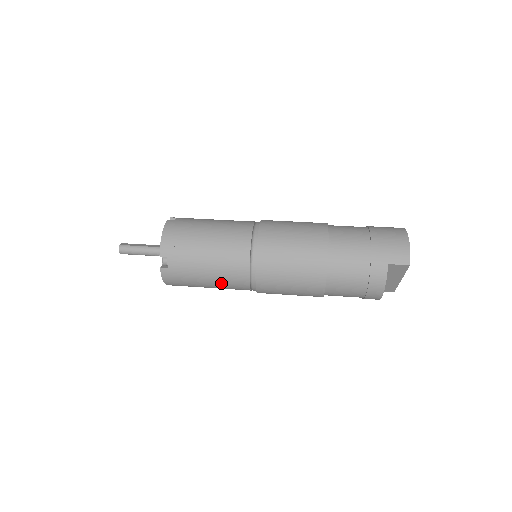
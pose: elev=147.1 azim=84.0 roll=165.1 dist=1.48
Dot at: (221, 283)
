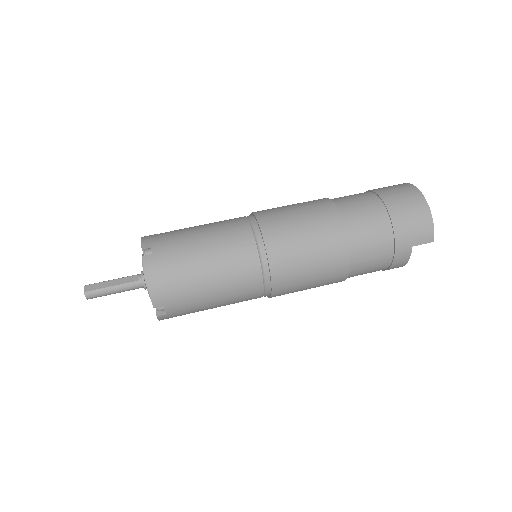
Dot at: (229, 304)
